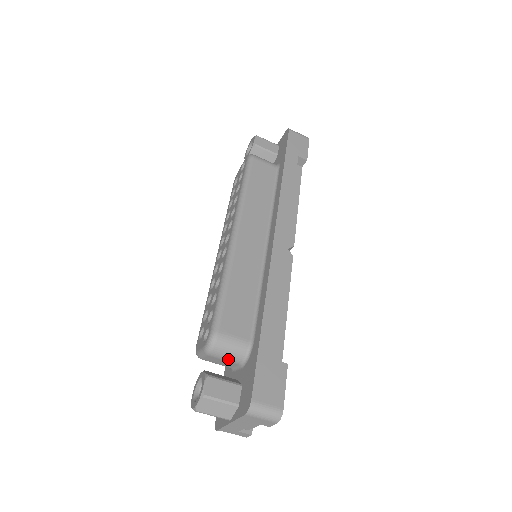
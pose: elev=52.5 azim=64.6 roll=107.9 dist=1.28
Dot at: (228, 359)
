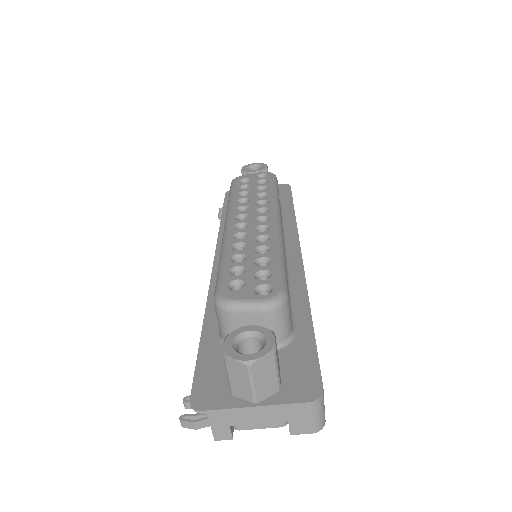
Dot at: occluded
